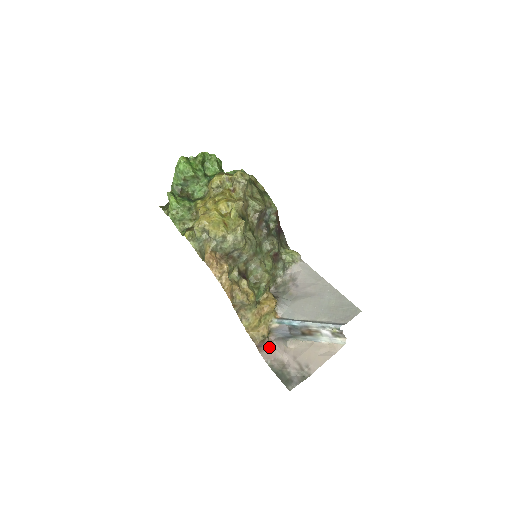
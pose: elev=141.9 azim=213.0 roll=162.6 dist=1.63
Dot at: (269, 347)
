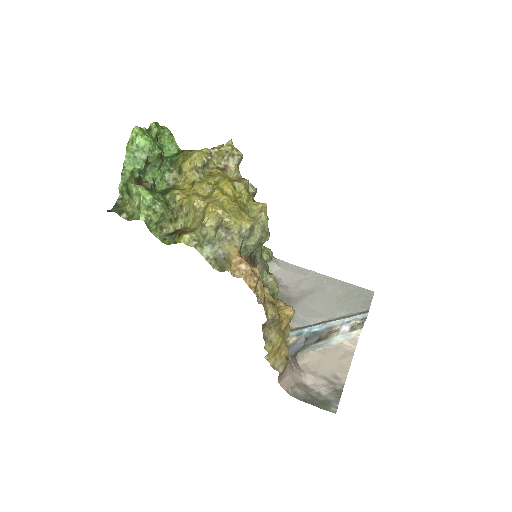
Dot at: (289, 371)
